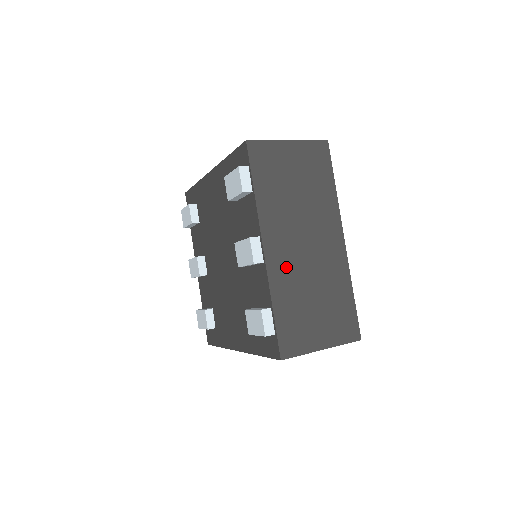
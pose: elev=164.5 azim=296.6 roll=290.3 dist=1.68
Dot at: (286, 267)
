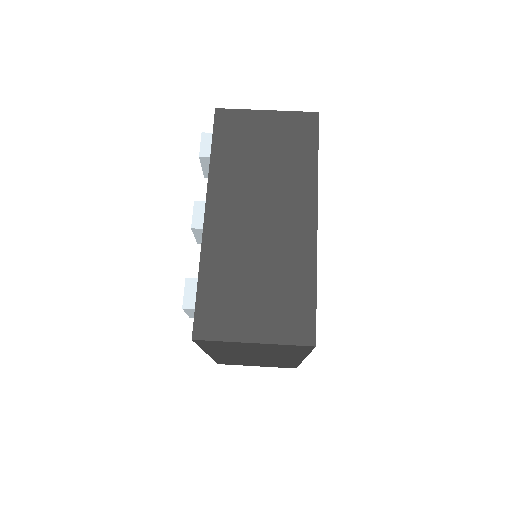
Dot at: (228, 237)
